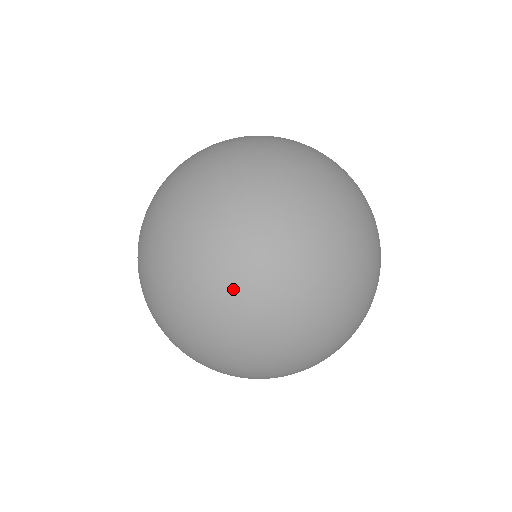
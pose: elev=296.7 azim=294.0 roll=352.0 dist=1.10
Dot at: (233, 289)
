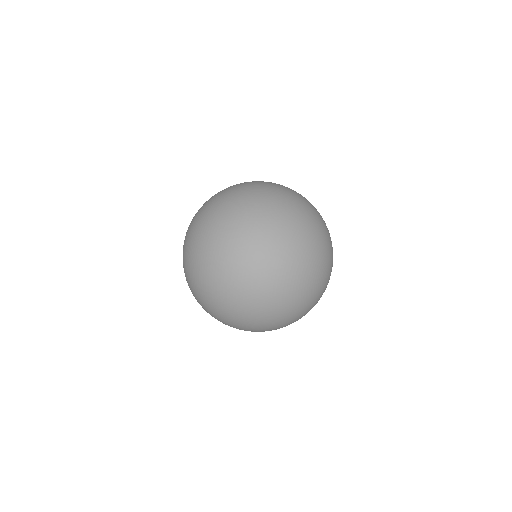
Dot at: (251, 204)
